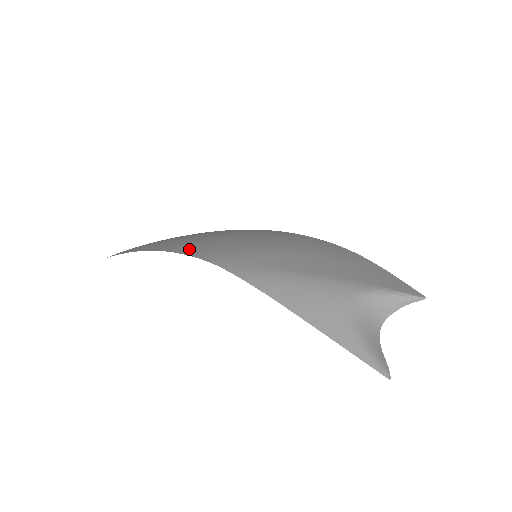
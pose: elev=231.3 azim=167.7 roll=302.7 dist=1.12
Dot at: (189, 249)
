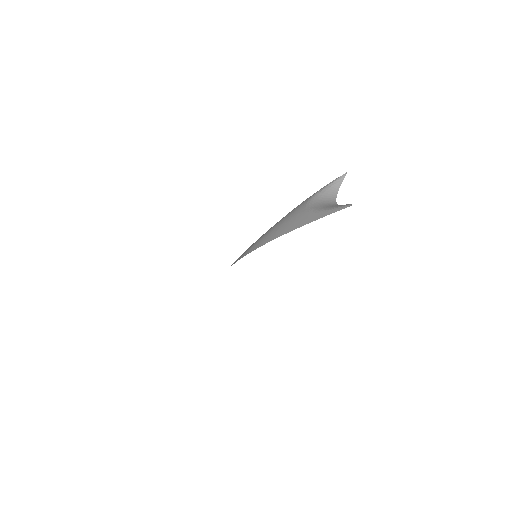
Dot at: occluded
